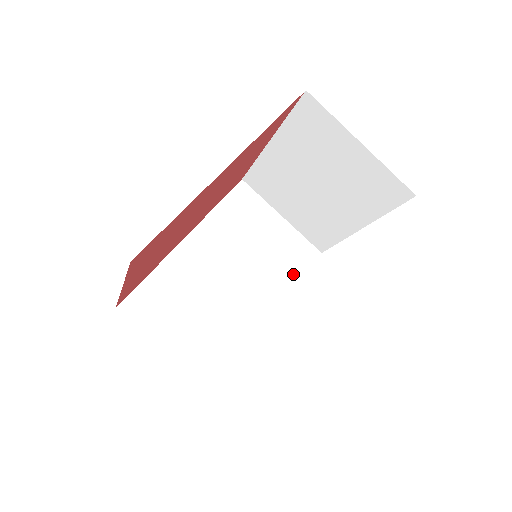
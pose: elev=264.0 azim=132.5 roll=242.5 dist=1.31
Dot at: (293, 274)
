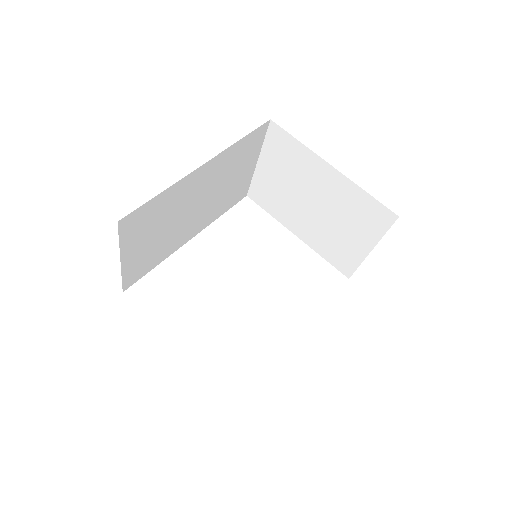
Dot at: (224, 209)
